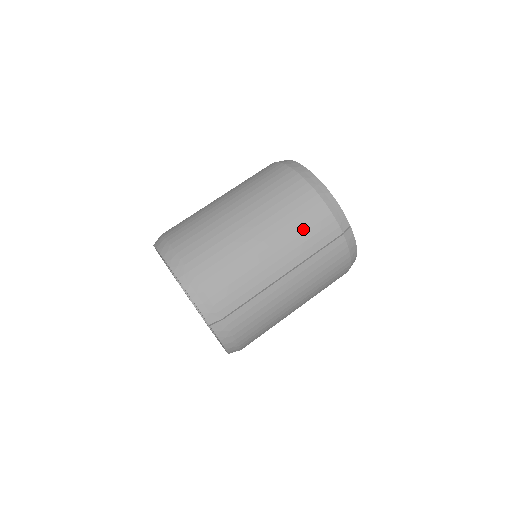
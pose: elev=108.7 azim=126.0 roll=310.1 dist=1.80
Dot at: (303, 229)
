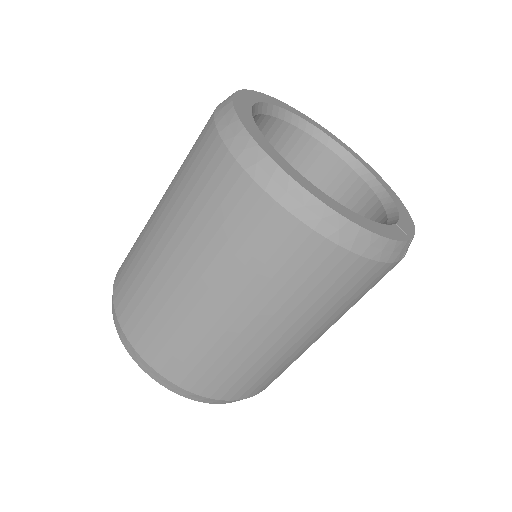
Dot at: (344, 301)
